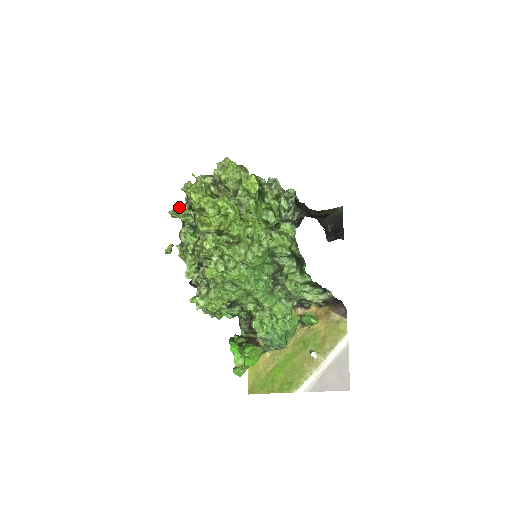
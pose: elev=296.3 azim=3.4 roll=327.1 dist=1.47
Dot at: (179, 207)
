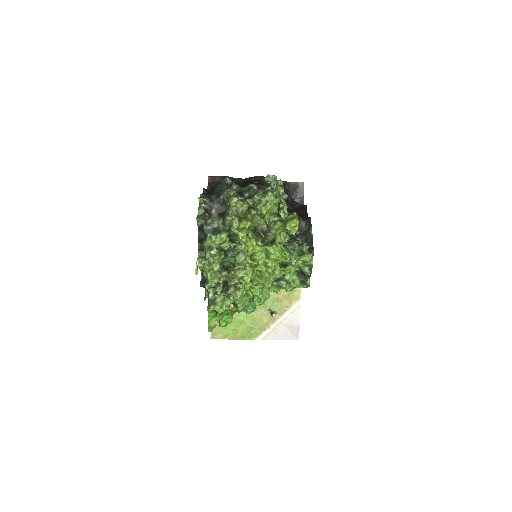
Dot at: (201, 220)
